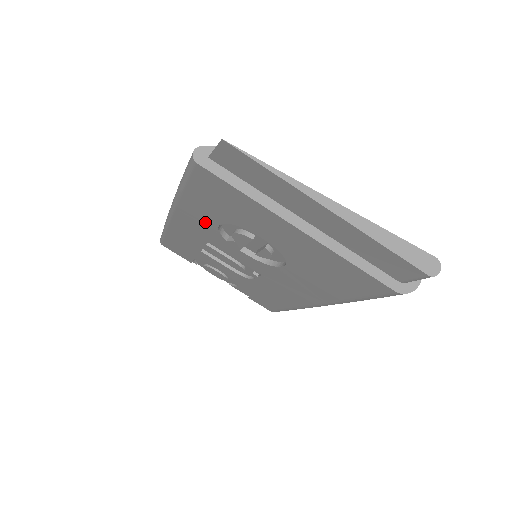
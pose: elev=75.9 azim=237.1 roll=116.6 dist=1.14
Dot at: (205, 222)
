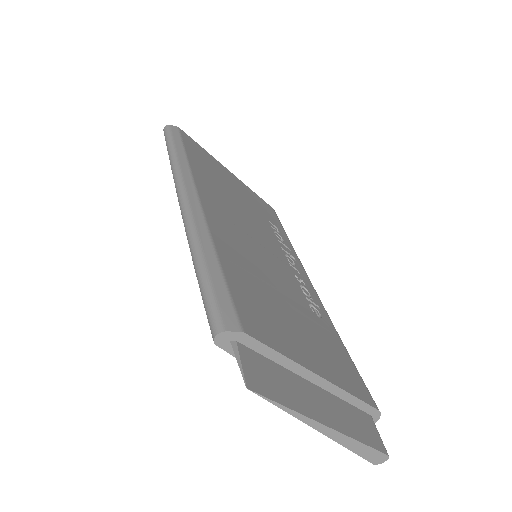
Dot at: occluded
